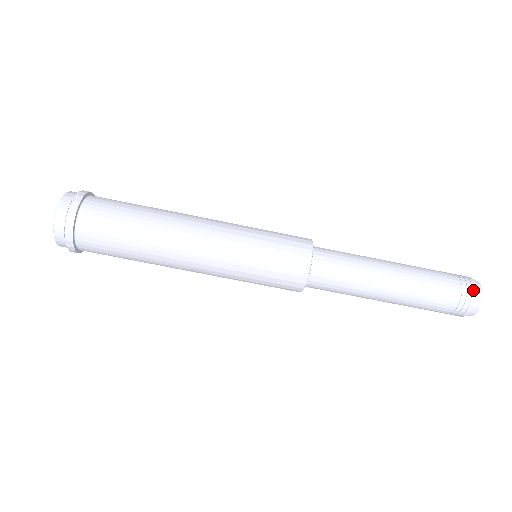
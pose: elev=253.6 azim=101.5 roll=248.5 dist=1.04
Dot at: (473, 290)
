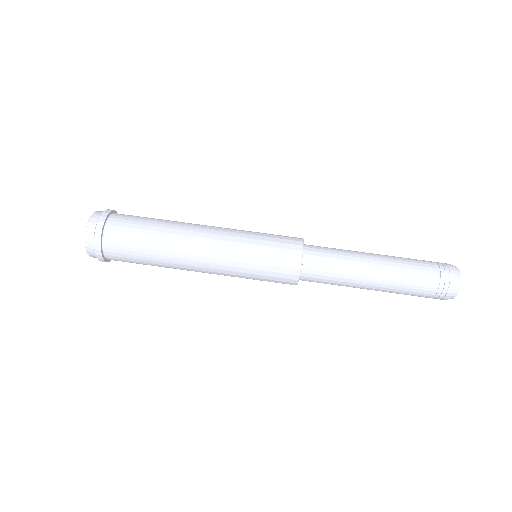
Dot at: (450, 269)
